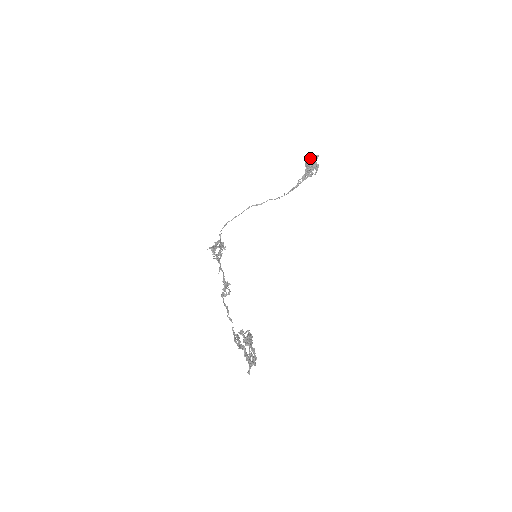
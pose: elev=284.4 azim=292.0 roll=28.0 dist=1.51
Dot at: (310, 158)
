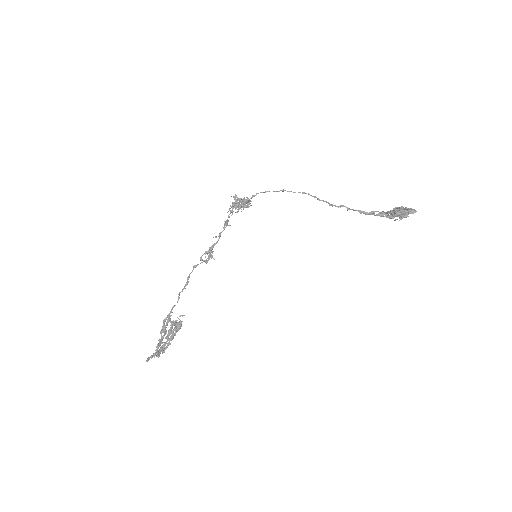
Dot at: (406, 208)
